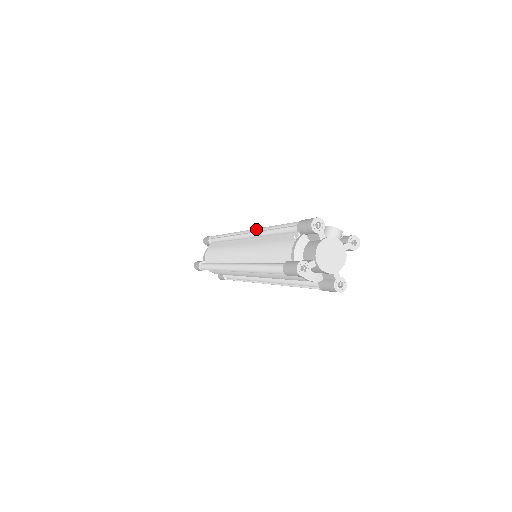
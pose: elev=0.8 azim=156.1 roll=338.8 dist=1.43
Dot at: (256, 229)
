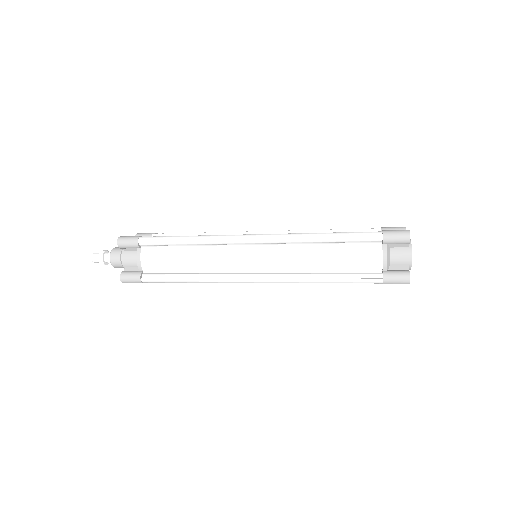
Dot at: (292, 230)
